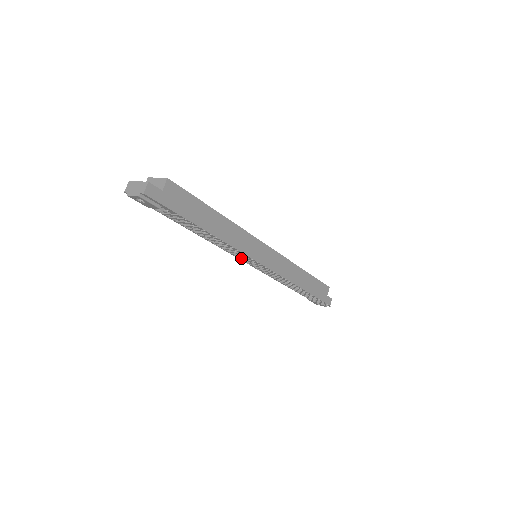
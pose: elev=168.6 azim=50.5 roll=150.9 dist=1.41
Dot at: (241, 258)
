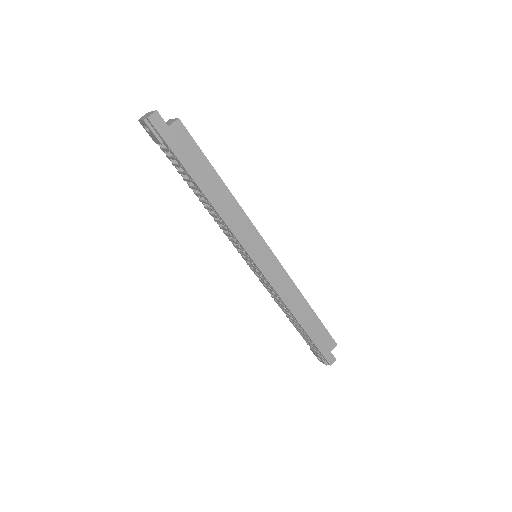
Dot at: occluded
